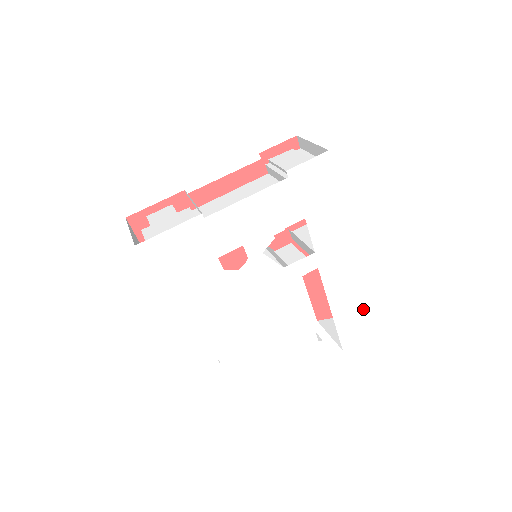
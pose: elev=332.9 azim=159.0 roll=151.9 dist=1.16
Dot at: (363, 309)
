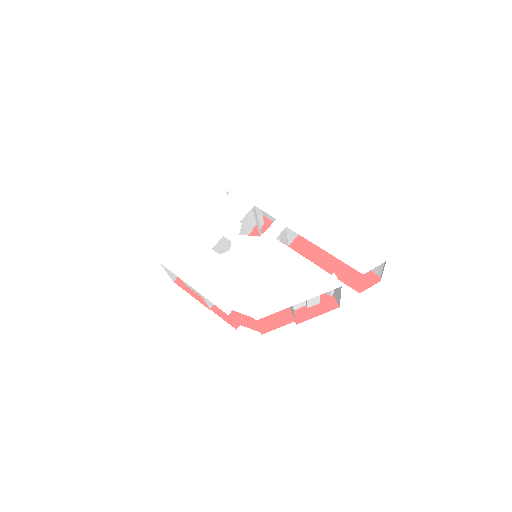
Dot at: (351, 237)
